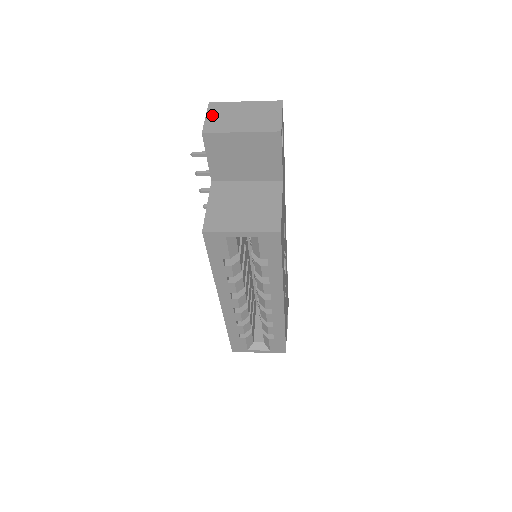
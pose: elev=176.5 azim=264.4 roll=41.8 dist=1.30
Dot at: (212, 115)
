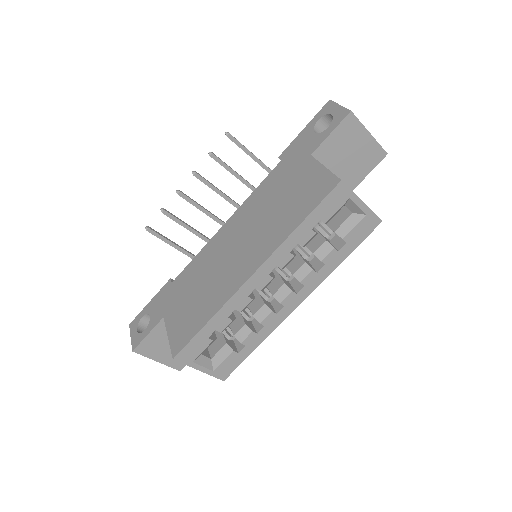
Dot at: occluded
